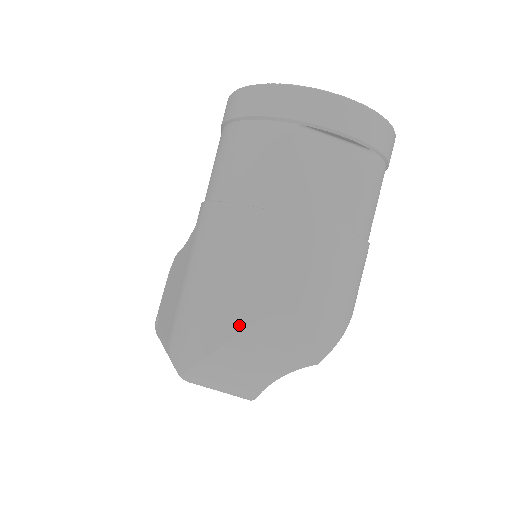
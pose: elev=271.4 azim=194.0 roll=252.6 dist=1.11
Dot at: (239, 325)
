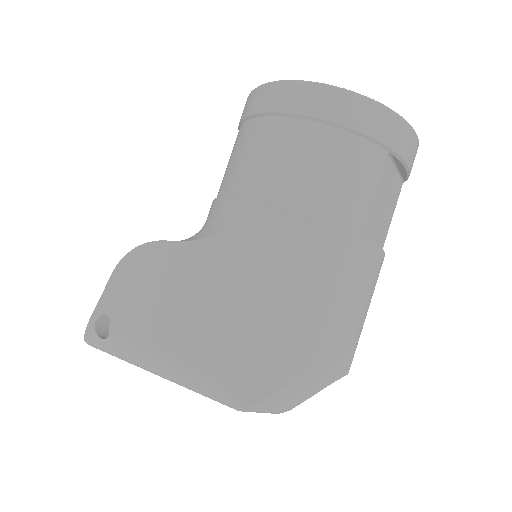
Dot at: (320, 351)
